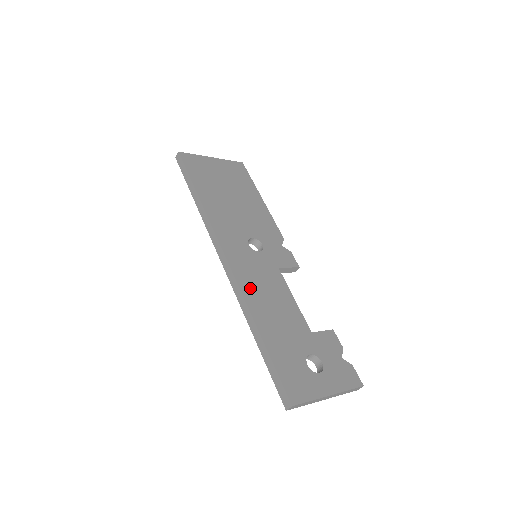
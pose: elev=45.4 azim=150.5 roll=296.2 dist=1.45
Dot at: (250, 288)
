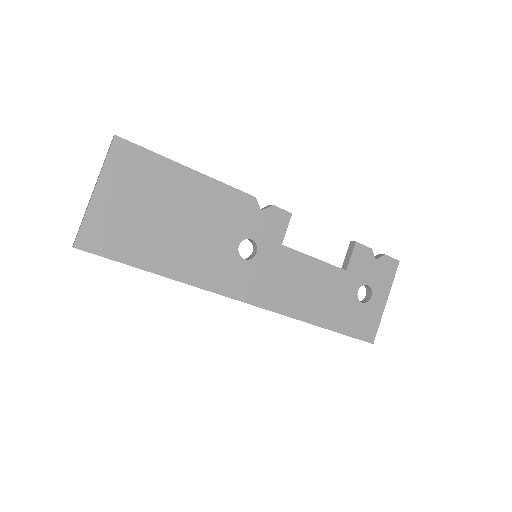
Dot at: (286, 302)
